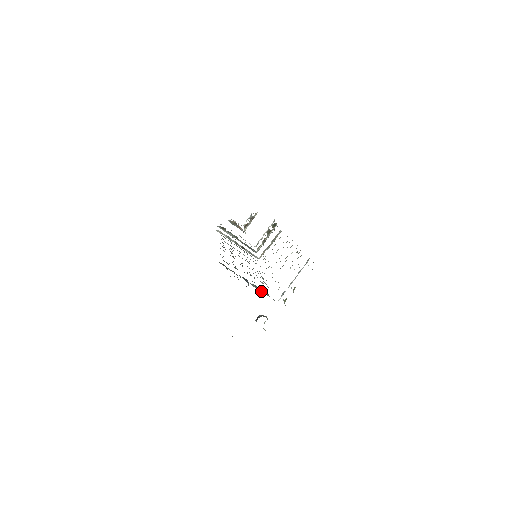
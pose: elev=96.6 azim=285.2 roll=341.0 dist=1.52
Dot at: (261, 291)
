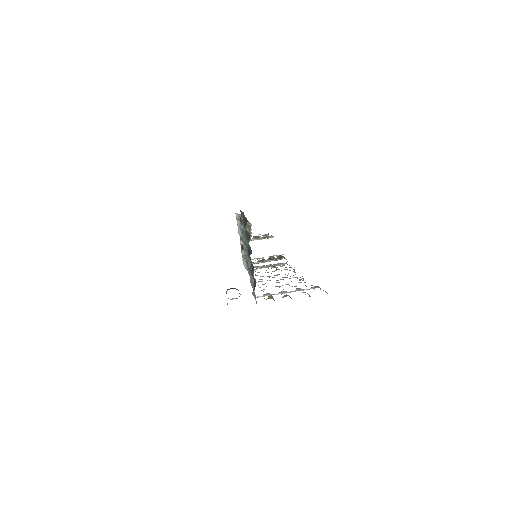
Dot at: (250, 274)
